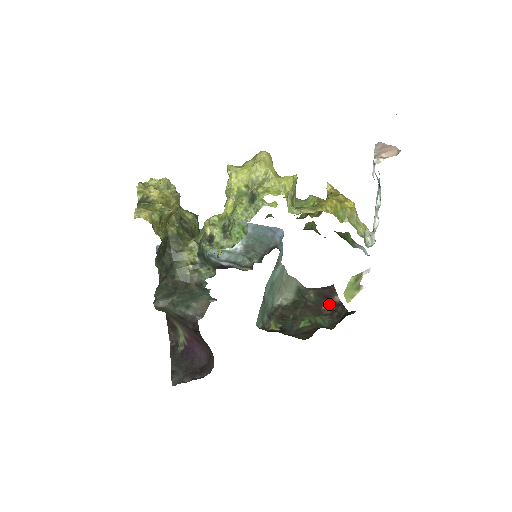
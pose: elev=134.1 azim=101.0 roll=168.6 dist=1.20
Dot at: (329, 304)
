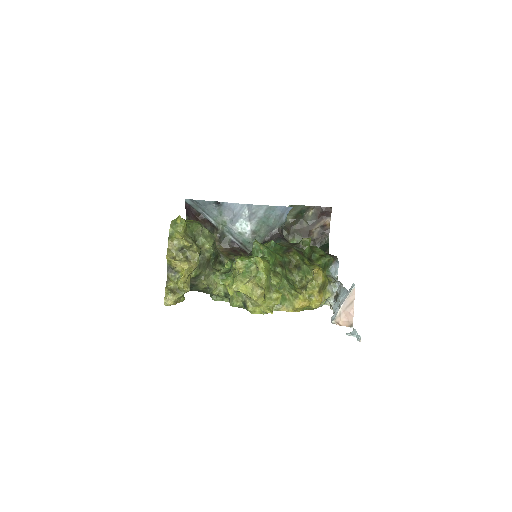
Dot at: (319, 227)
